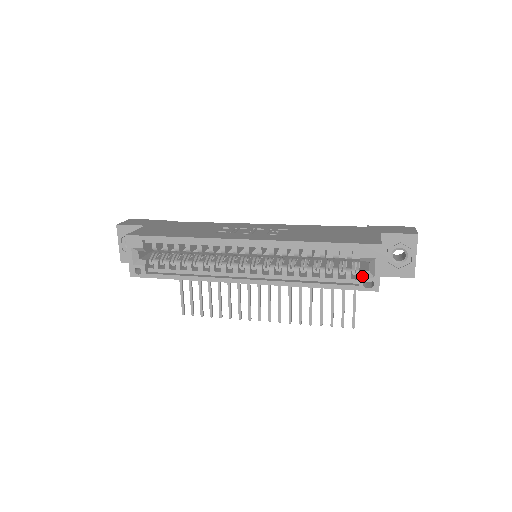
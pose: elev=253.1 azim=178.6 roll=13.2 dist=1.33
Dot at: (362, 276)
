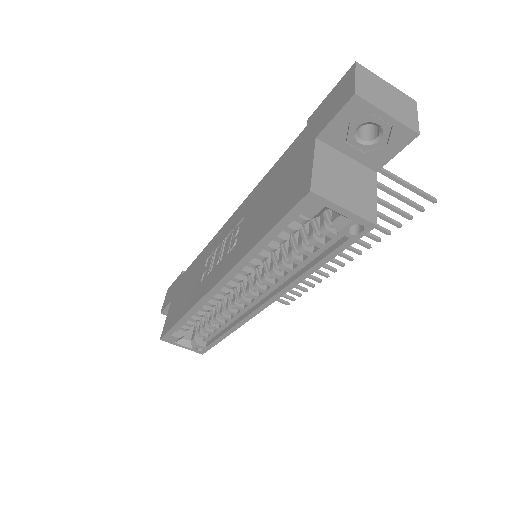
Dot at: (339, 229)
